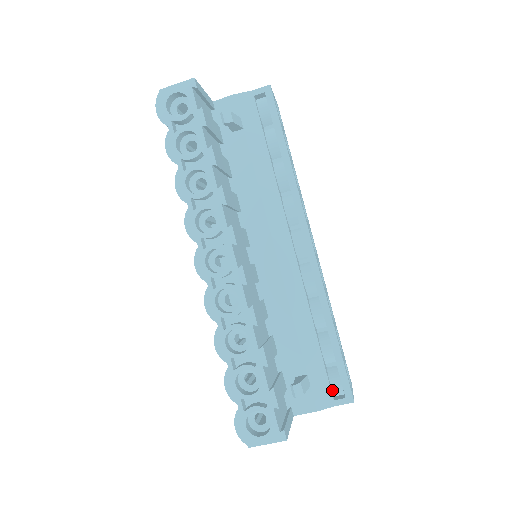
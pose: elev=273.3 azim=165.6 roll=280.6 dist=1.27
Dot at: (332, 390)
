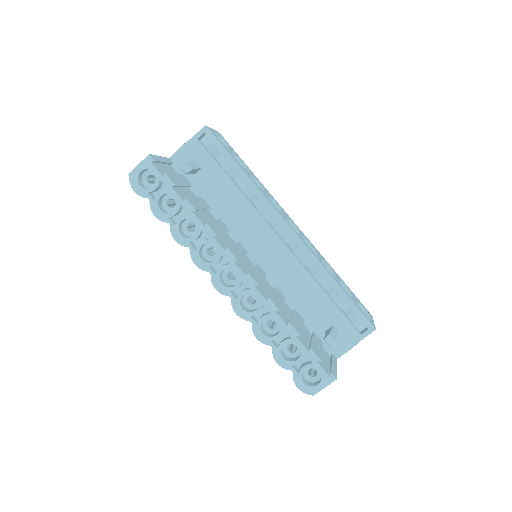
Dot at: (356, 328)
